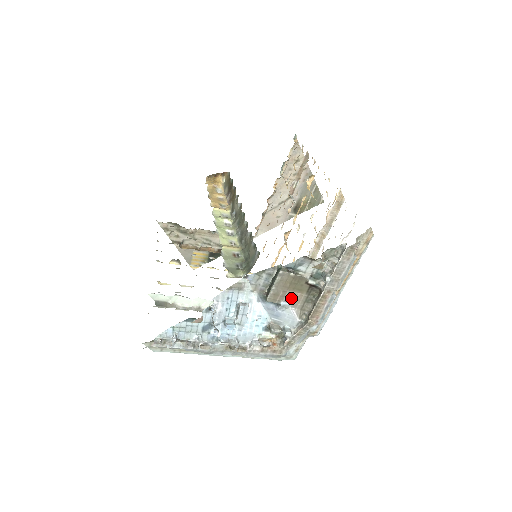
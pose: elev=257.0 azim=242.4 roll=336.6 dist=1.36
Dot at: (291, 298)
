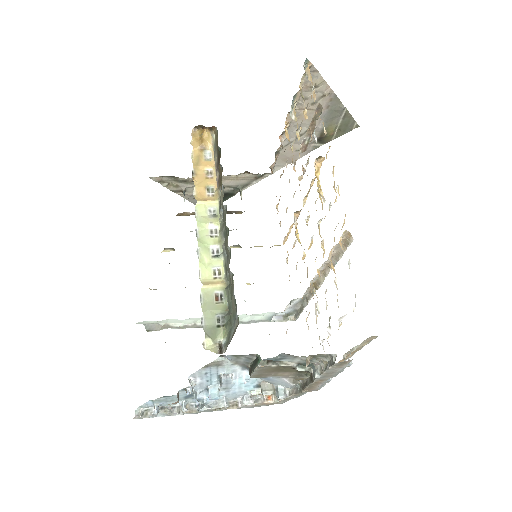
Dot at: (279, 375)
